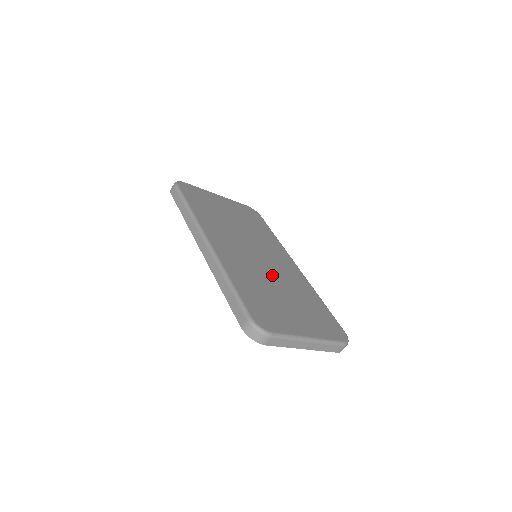
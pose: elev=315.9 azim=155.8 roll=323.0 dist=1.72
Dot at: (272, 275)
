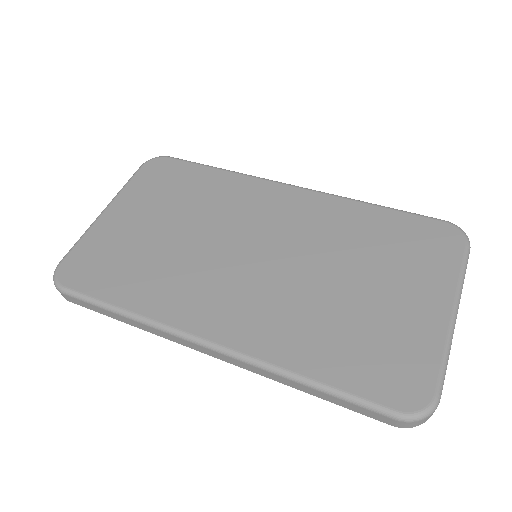
Dot at: (306, 265)
